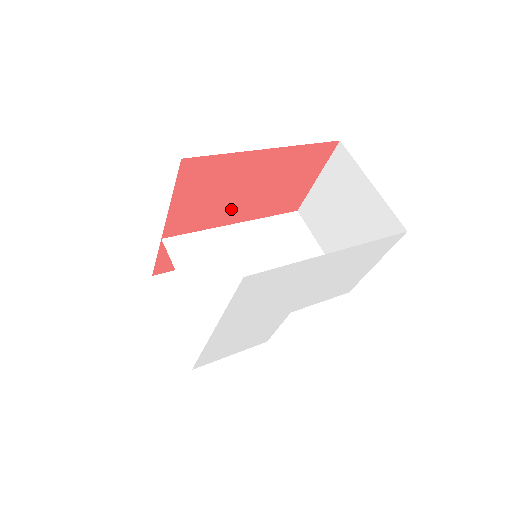
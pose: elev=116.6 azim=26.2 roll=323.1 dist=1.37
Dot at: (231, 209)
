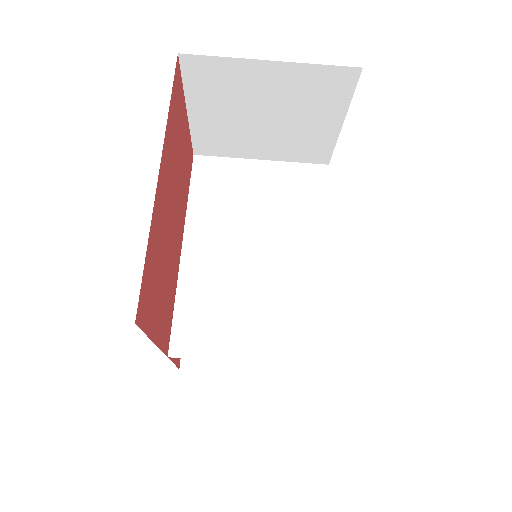
Dot at: (174, 250)
